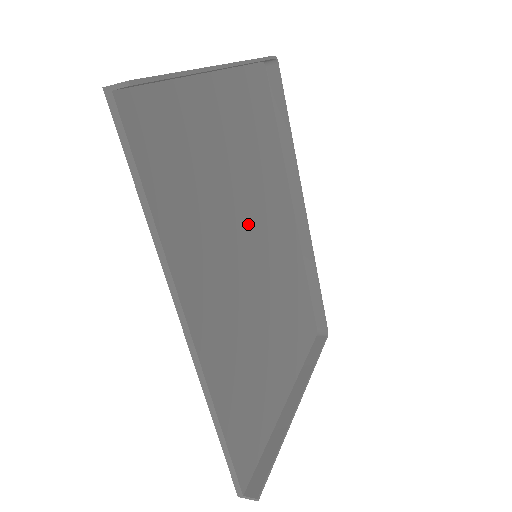
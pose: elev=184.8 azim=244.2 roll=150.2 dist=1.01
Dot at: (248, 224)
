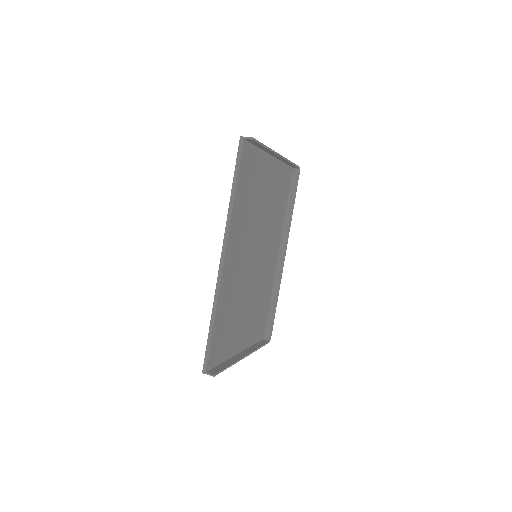
Dot at: (259, 236)
